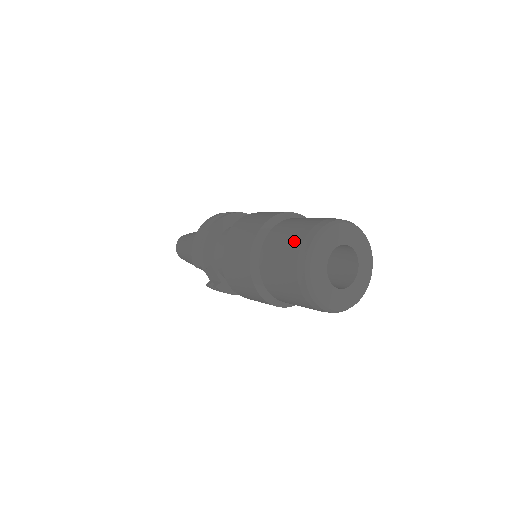
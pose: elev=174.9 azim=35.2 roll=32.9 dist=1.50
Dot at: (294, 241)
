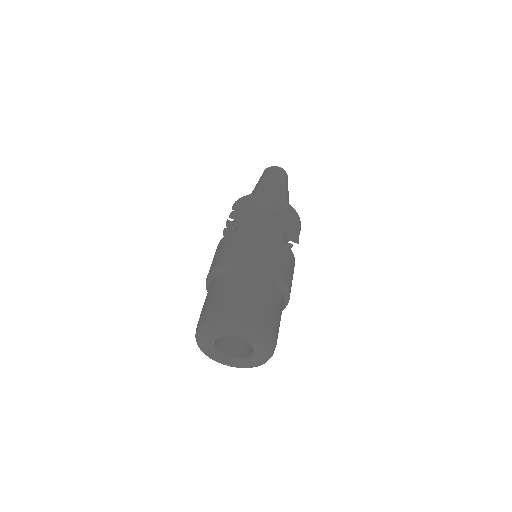
Dot at: (233, 302)
